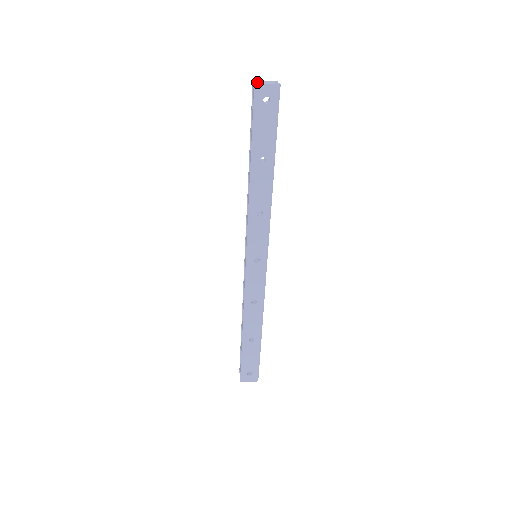
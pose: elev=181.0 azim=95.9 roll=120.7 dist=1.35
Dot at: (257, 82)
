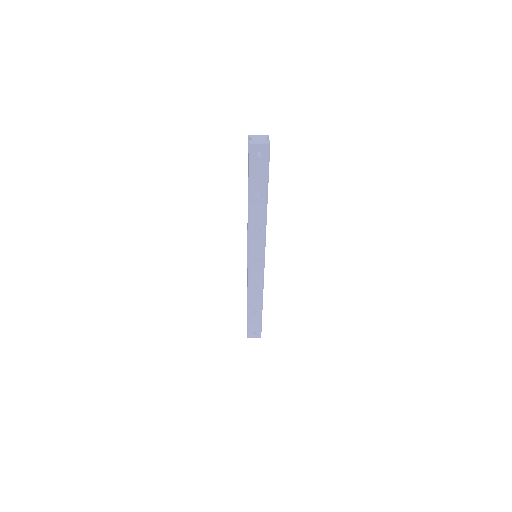
Dot at: (251, 140)
